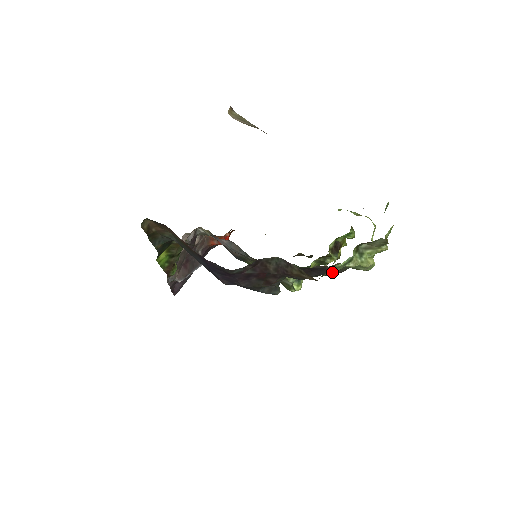
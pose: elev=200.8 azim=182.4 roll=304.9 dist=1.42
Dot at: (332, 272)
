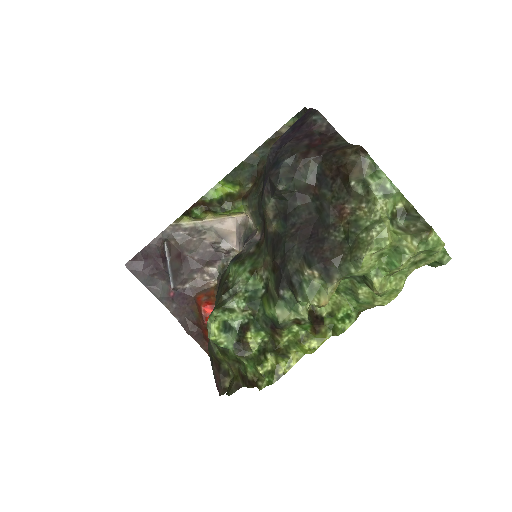
Dot at: (322, 253)
